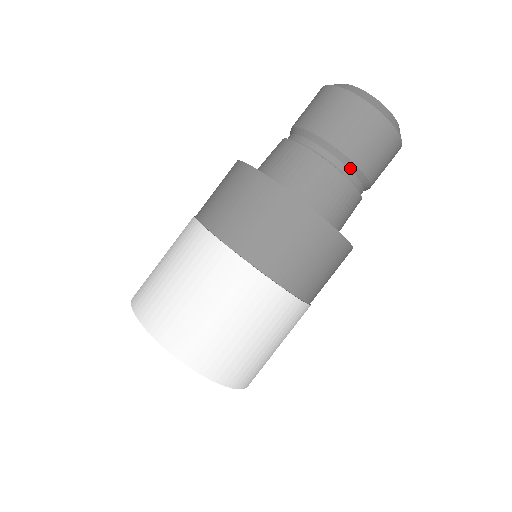
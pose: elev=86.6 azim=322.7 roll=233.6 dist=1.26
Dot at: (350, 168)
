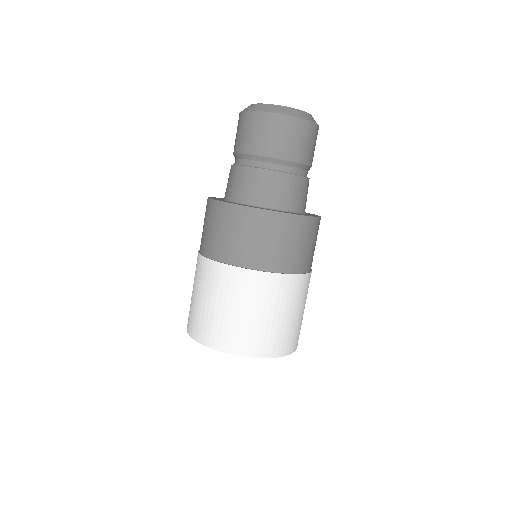
Dot at: (251, 159)
